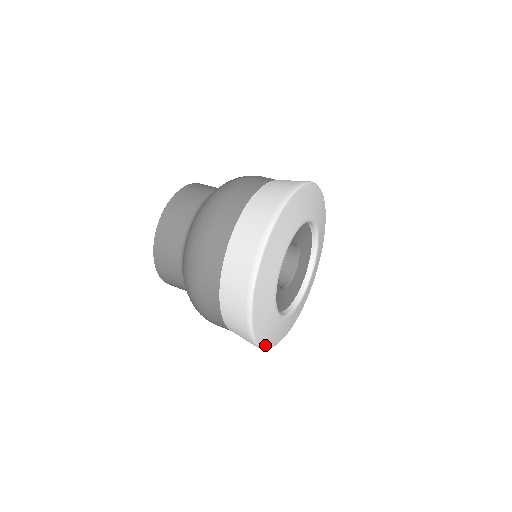
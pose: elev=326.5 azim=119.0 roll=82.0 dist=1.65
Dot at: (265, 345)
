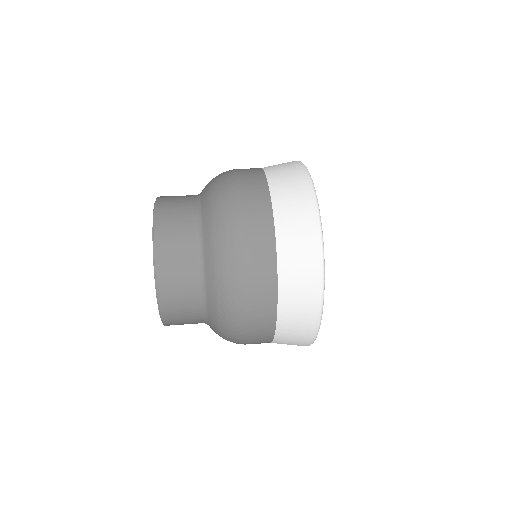
Dot at: occluded
